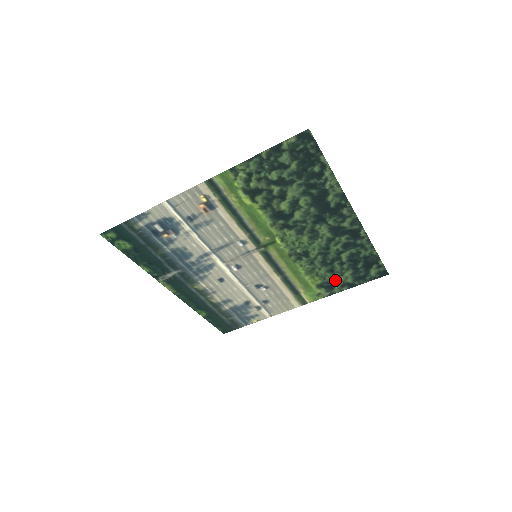
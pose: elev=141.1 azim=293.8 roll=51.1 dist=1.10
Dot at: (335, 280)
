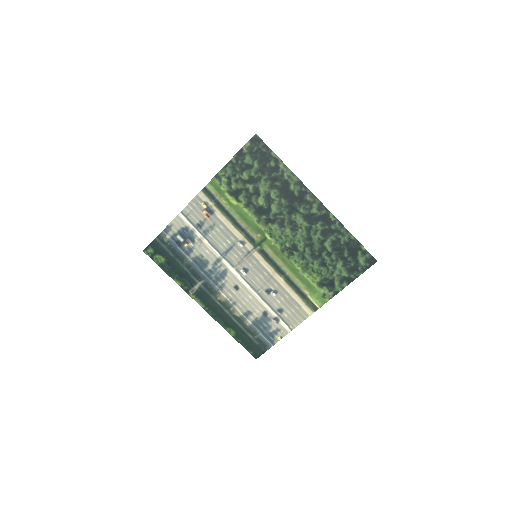
Dot at: (331, 275)
